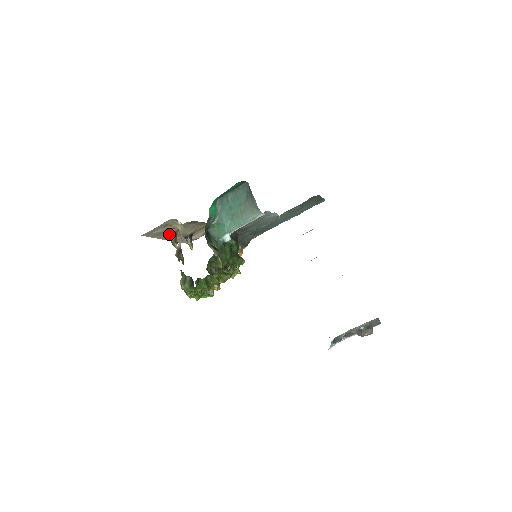
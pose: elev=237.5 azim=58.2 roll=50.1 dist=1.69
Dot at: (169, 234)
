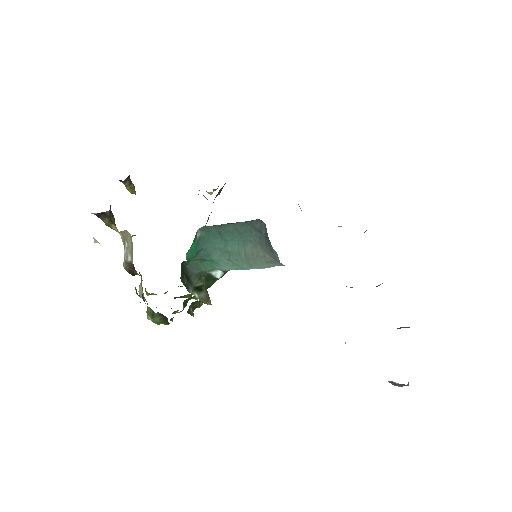
Dot at: (97, 214)
